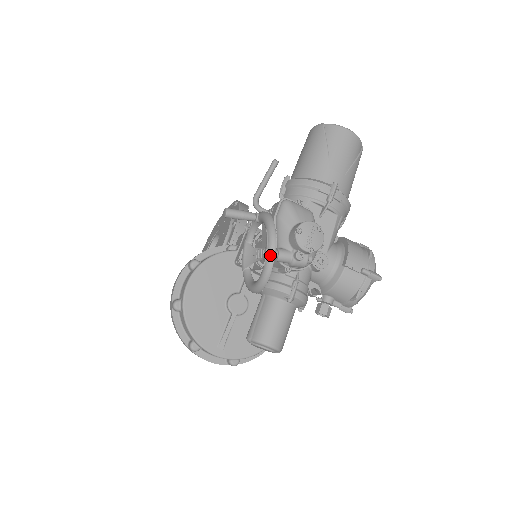
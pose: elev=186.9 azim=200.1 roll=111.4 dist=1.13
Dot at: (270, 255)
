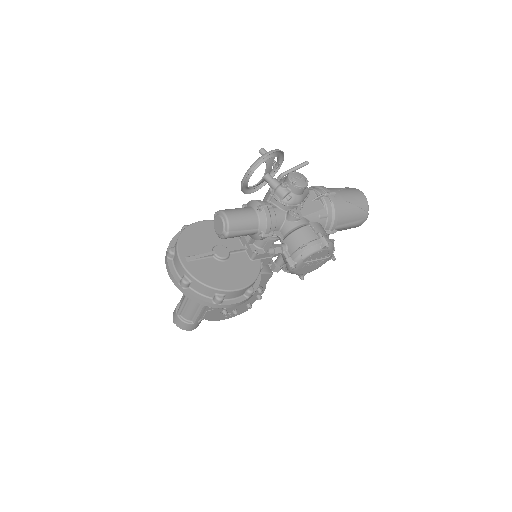
Dot at: (269, 152)
